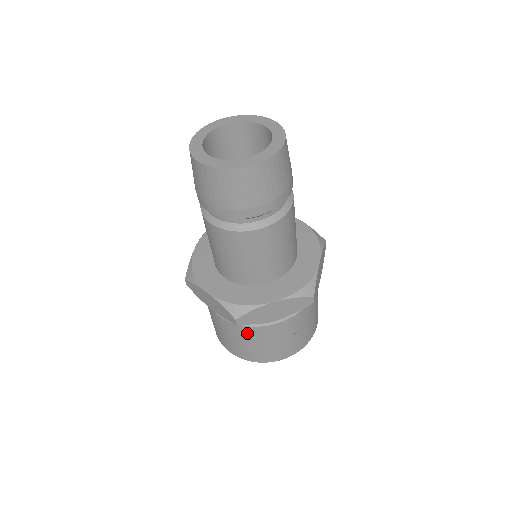
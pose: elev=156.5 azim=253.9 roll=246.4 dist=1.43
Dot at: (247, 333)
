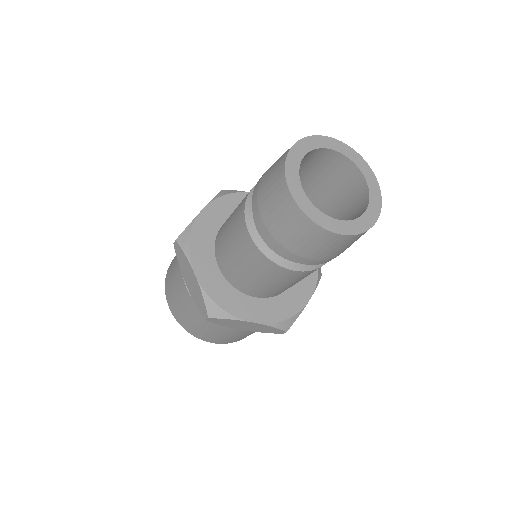
Dot at: occluded
